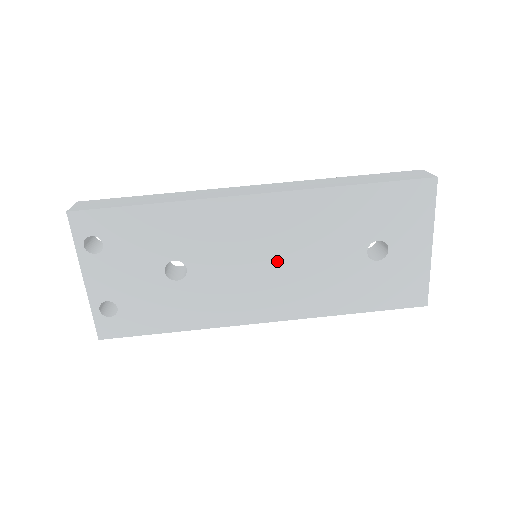
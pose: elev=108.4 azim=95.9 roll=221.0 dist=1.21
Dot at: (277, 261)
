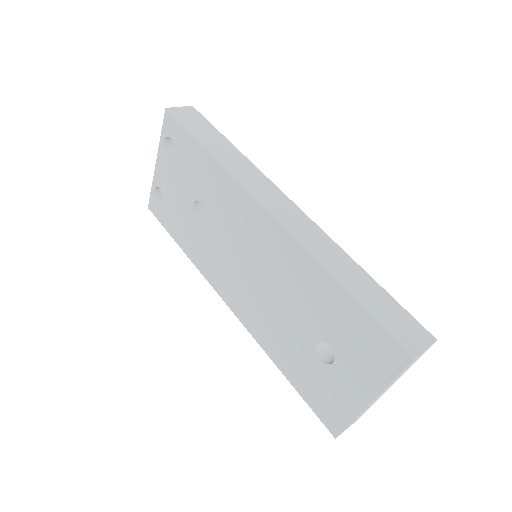
Dot at: (255, 274)
